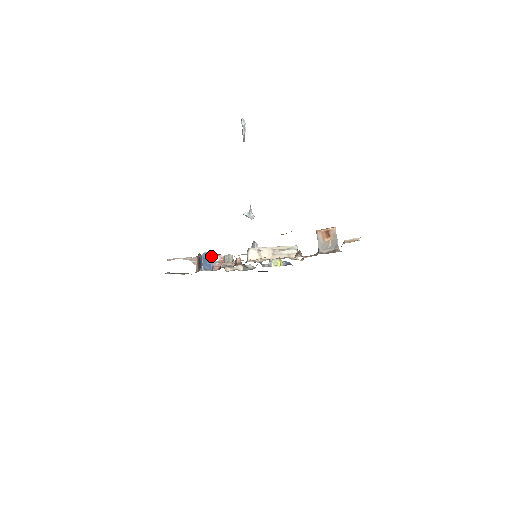
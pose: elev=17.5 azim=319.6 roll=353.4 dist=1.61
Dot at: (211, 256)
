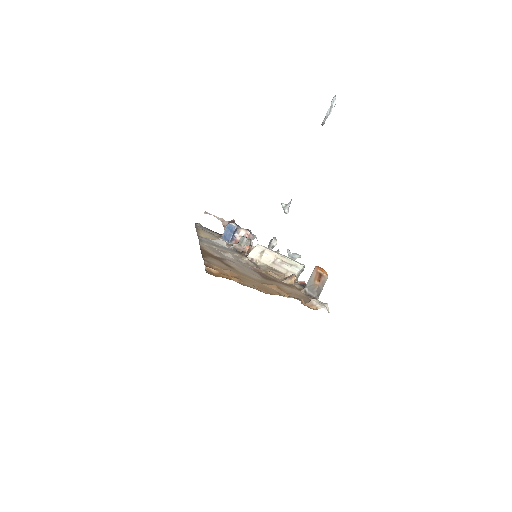
Dot at: (240, 228)
